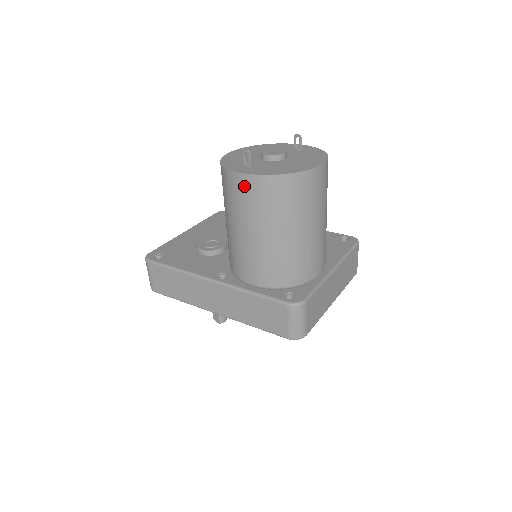
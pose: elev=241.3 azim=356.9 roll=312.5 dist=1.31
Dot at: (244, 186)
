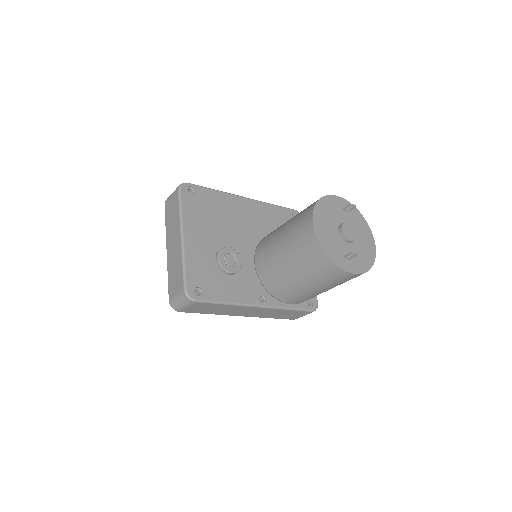
Dot at: (347, 278)
